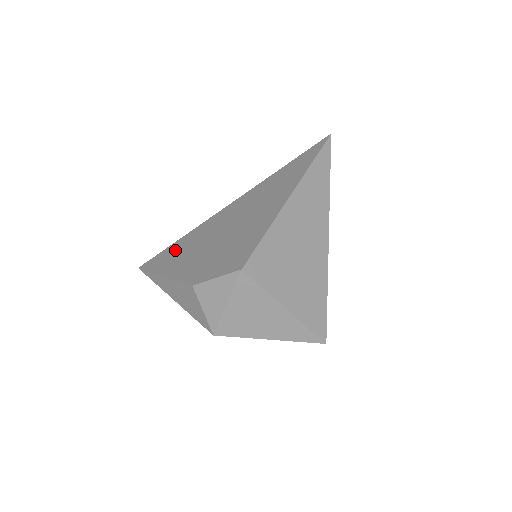
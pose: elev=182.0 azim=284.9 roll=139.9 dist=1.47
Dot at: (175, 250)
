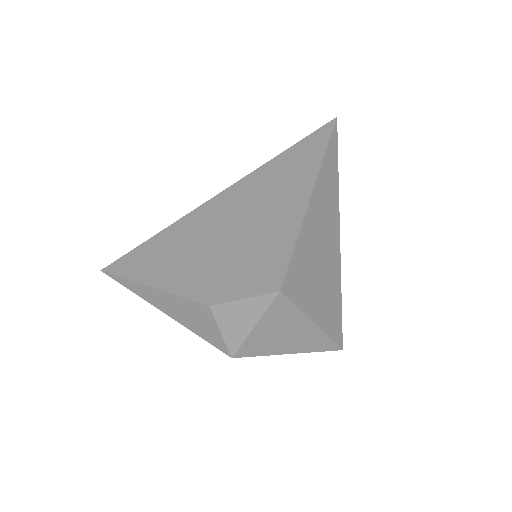
Dot at: (155, 251)
